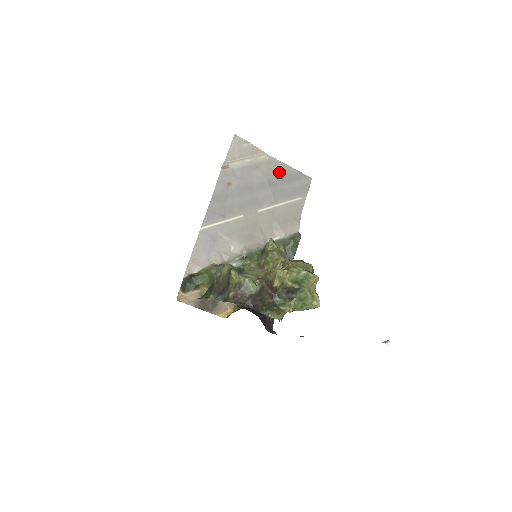
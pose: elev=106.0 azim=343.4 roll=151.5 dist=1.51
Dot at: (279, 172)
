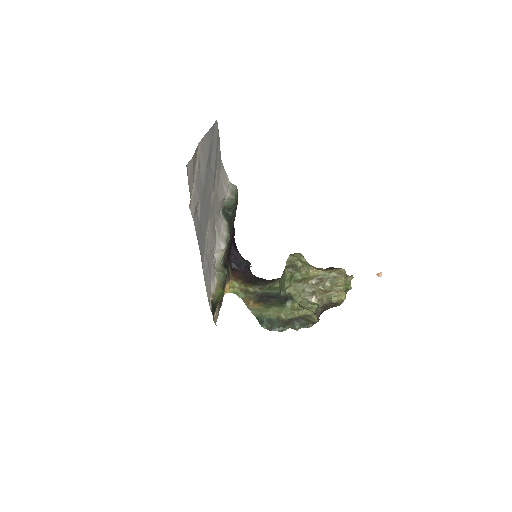
Dot at: (207, 149)
